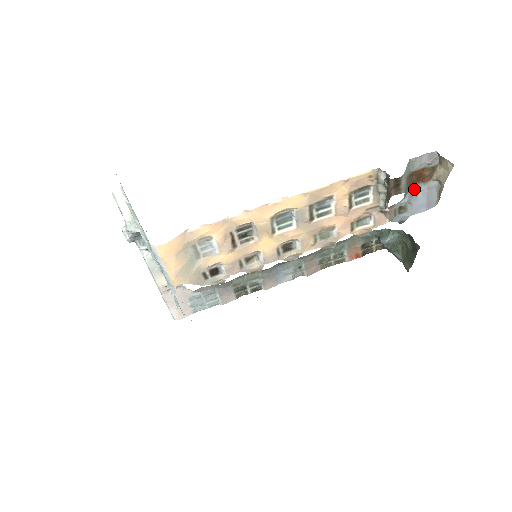
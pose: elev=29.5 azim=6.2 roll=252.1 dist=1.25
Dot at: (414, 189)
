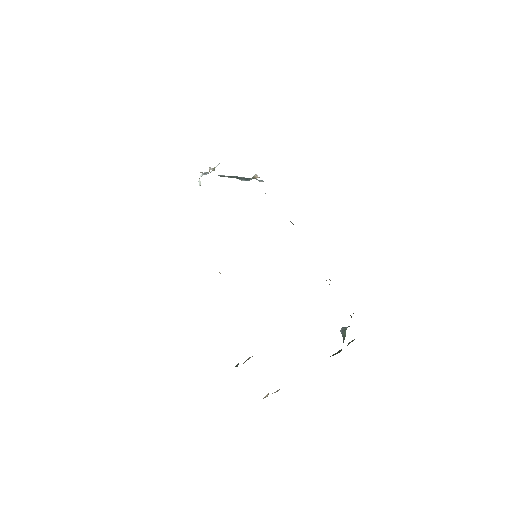
Dot at: occluded
